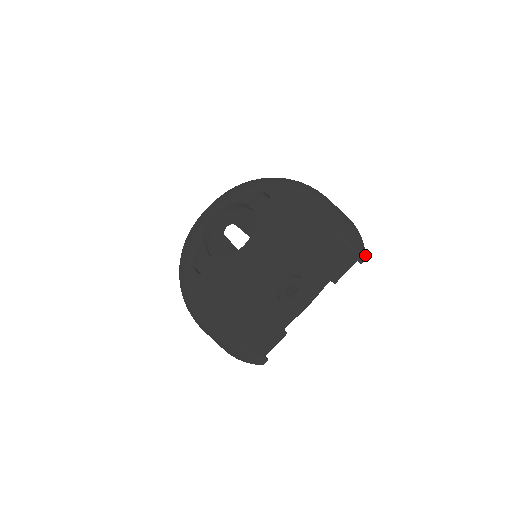
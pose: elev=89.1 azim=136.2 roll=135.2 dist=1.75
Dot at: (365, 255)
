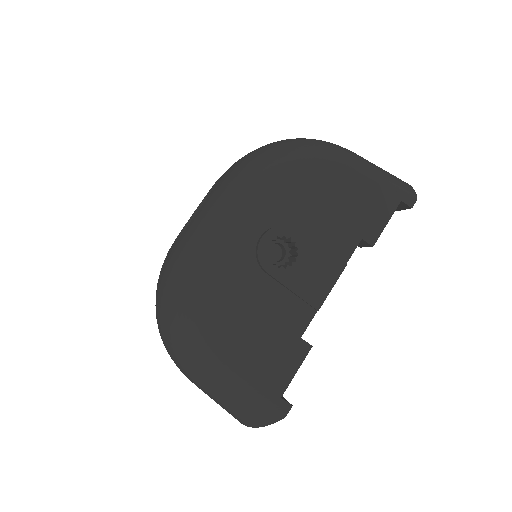
Dot at: (415, 195)
